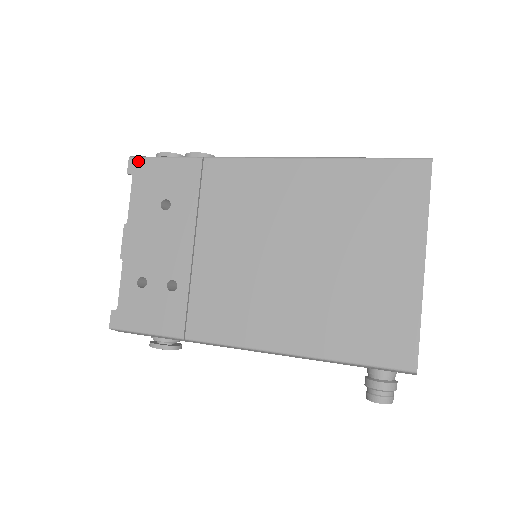
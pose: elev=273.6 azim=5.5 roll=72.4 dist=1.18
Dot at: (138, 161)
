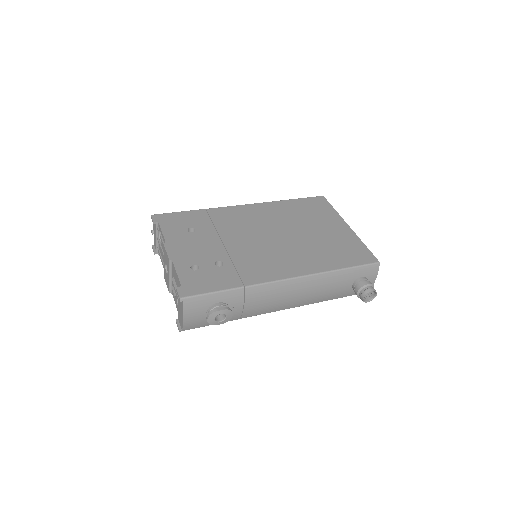
Dot at: (159, 215)
